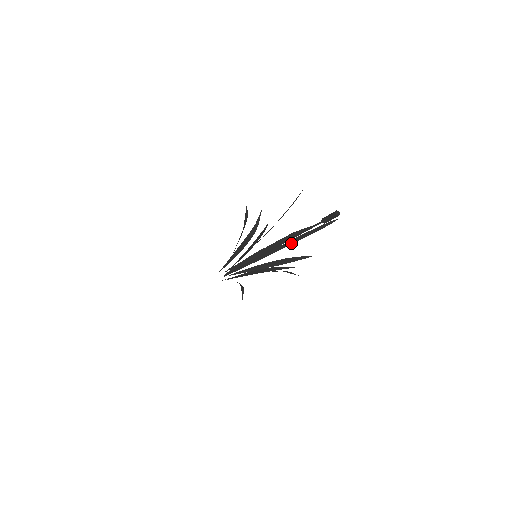
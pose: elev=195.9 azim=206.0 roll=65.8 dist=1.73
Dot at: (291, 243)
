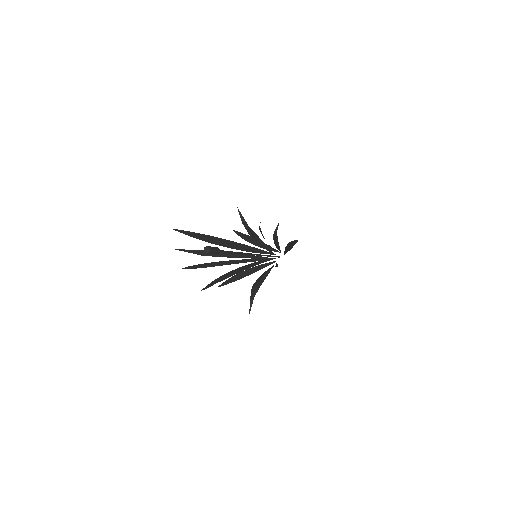
Dot at: occluded
